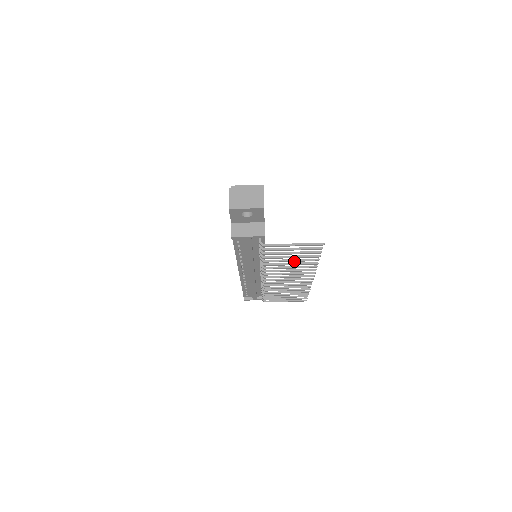
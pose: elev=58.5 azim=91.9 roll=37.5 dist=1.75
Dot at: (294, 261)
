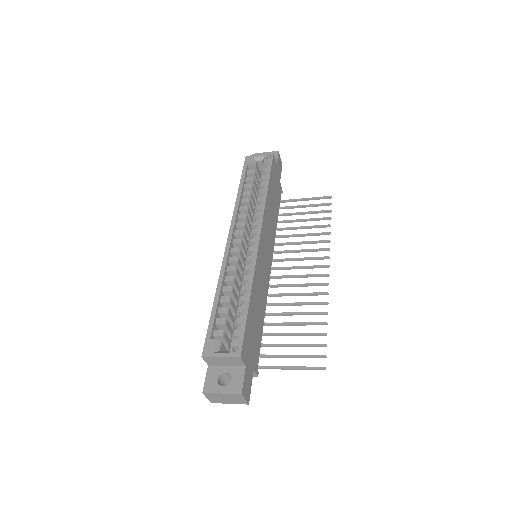
Dot at: (298, 324)
